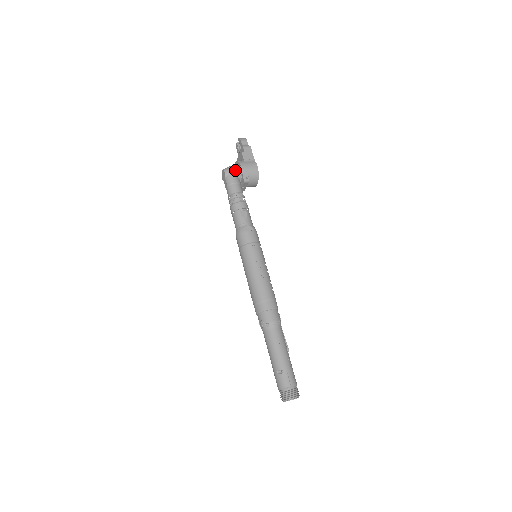
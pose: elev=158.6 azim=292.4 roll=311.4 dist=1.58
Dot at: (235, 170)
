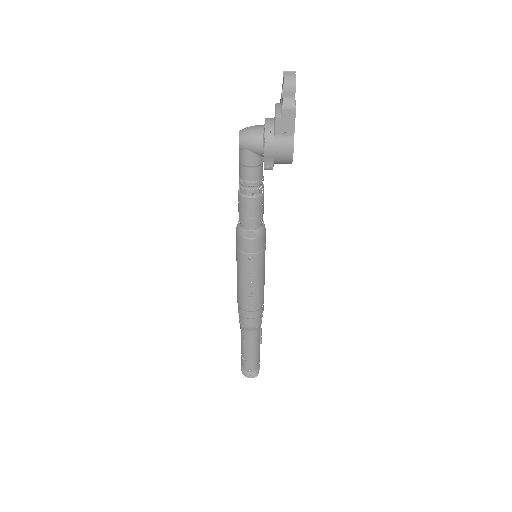
Dot at: (255, 147)
